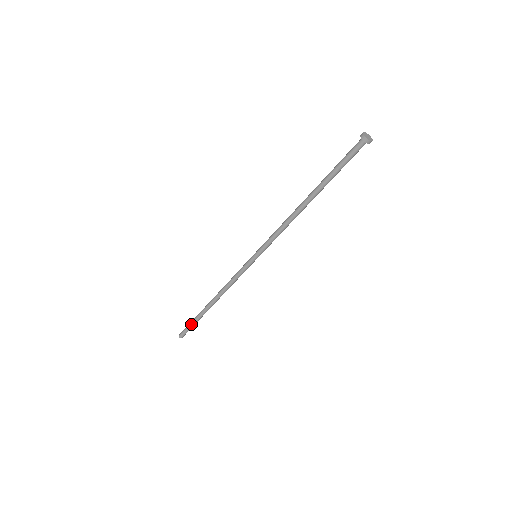
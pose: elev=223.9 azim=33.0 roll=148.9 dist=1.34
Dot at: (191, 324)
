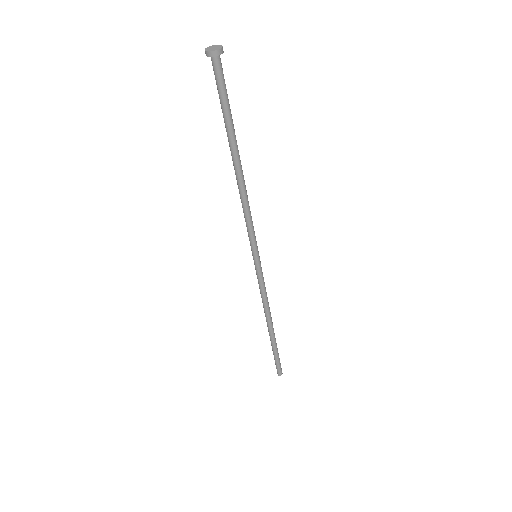
Dot at: (277, 358)
